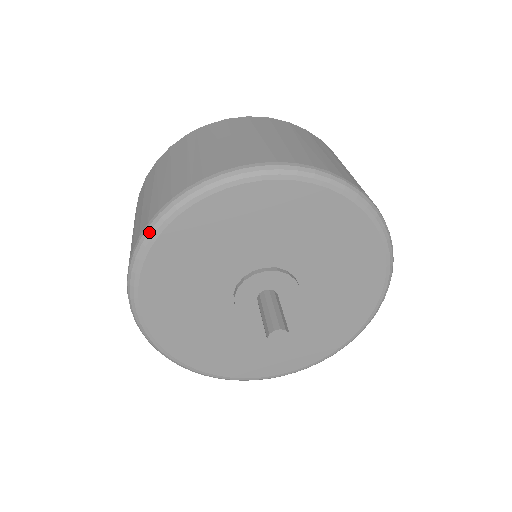
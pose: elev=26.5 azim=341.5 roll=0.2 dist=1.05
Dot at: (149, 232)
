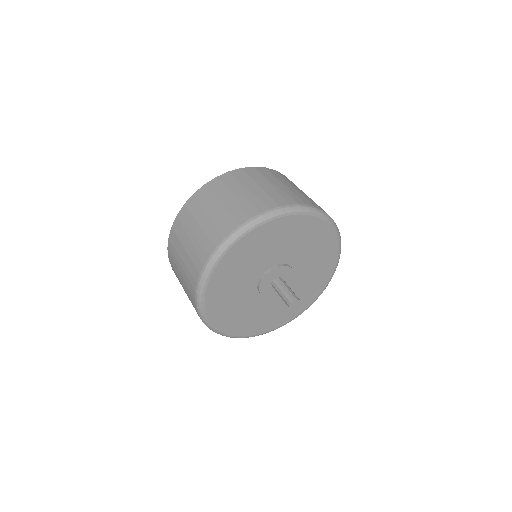
Dot at: (205, 322)
